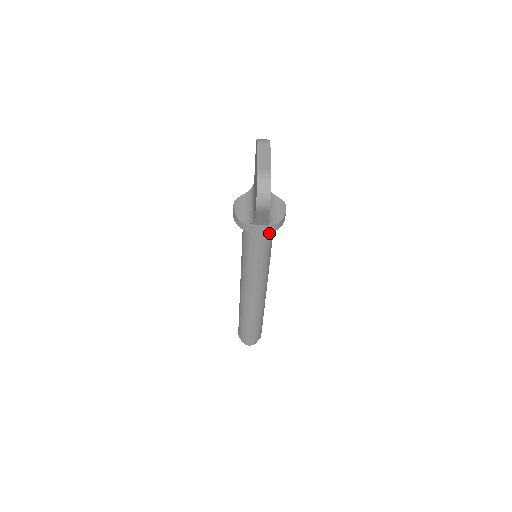
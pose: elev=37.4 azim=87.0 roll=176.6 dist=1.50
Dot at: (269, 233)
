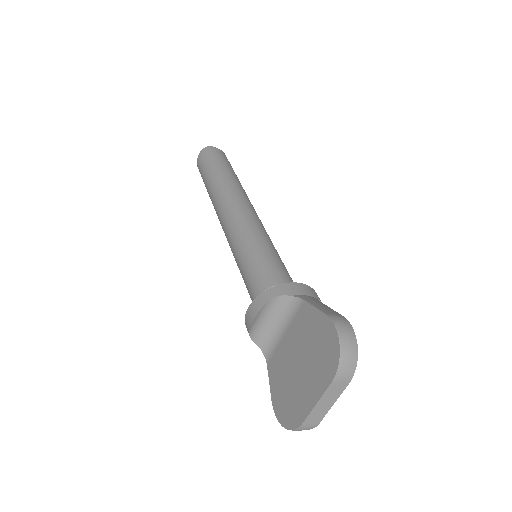
Dot at: occluded
